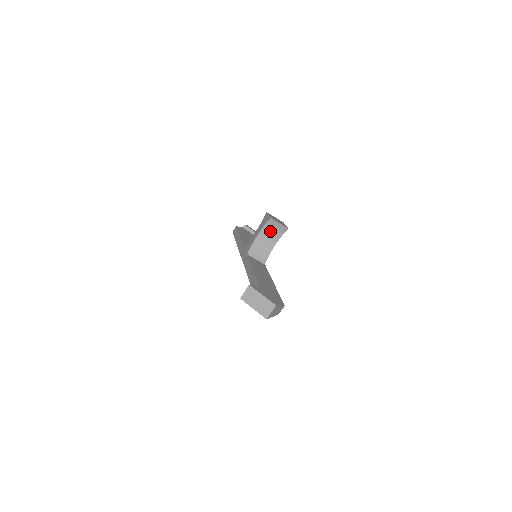
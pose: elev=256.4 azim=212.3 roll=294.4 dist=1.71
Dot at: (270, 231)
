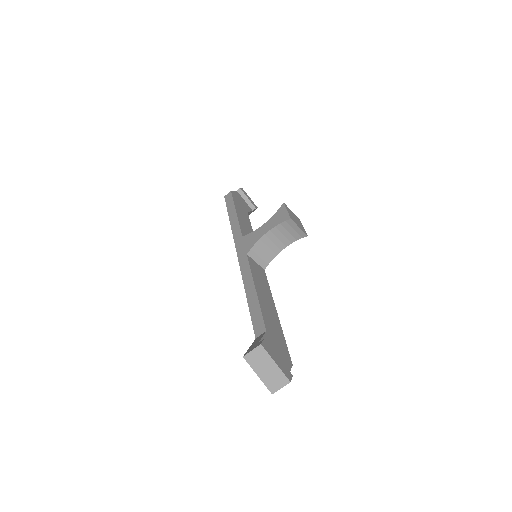
Dot at: (284, 232)
